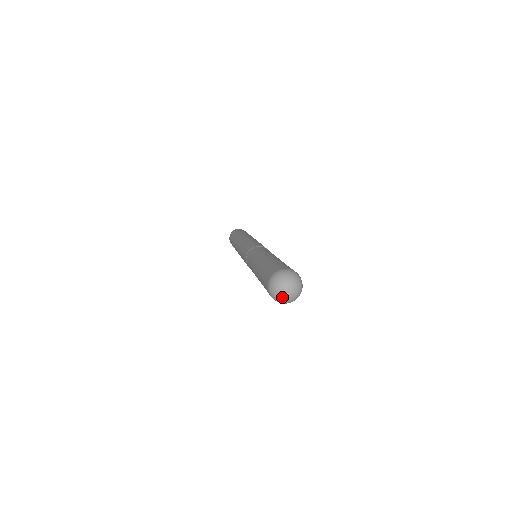
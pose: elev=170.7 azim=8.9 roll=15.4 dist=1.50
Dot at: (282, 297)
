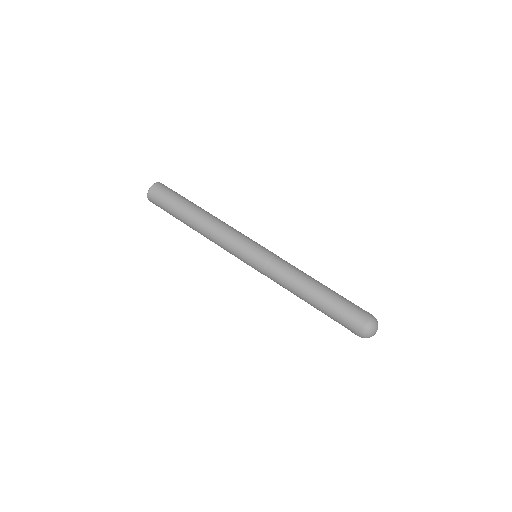
Dot at: occluded
